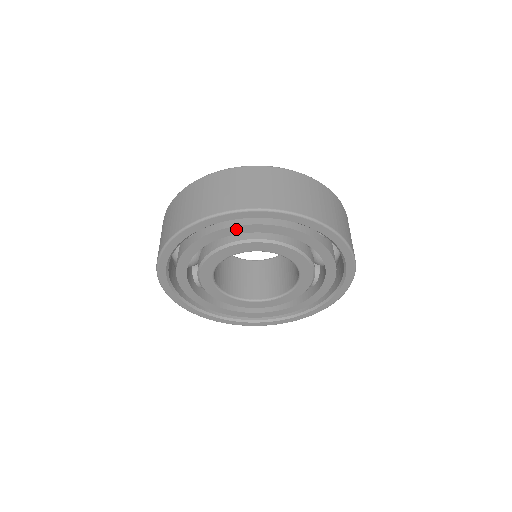
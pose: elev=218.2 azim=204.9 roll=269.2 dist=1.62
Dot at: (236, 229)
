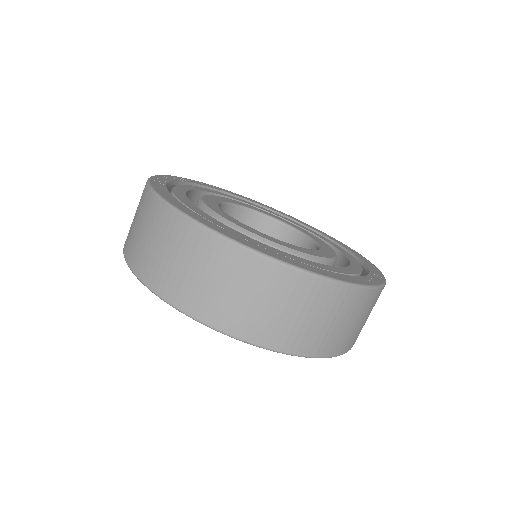
Dot at: occluded
